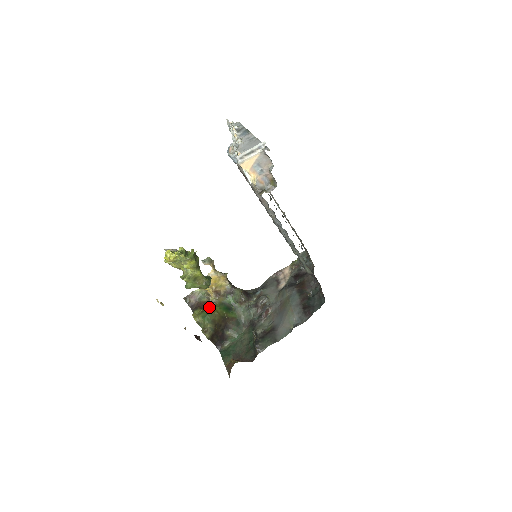
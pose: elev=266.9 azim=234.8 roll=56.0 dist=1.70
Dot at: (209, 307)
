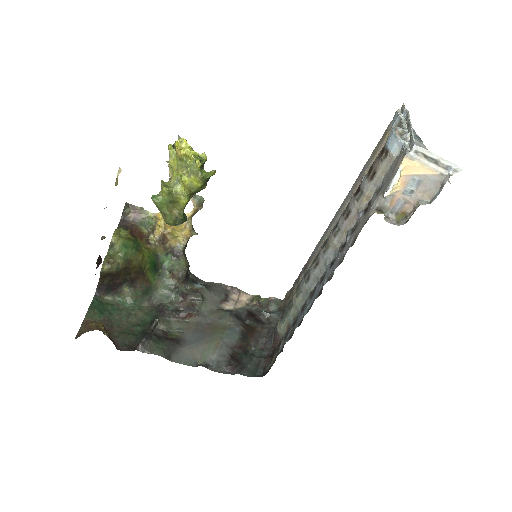
Dot at: (141, 242)
